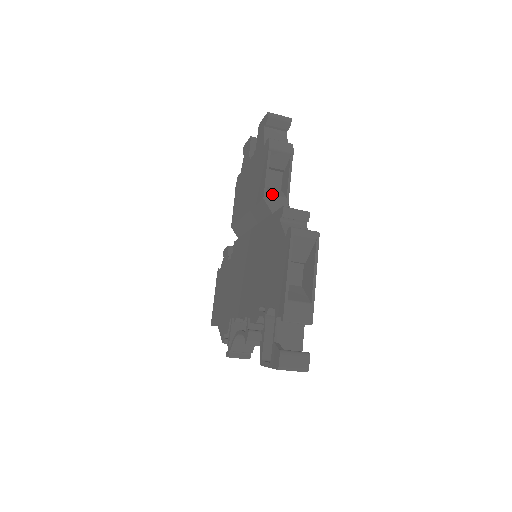
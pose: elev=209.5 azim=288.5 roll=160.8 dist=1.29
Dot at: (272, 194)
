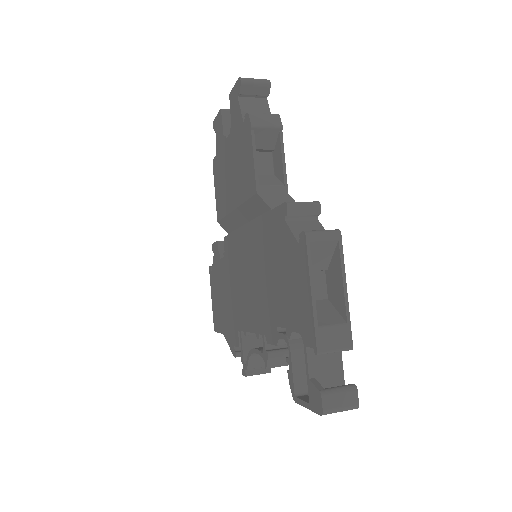
Dot at: (266, 185)
